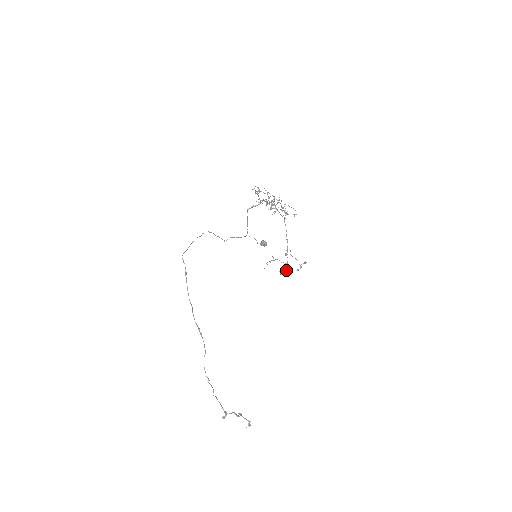
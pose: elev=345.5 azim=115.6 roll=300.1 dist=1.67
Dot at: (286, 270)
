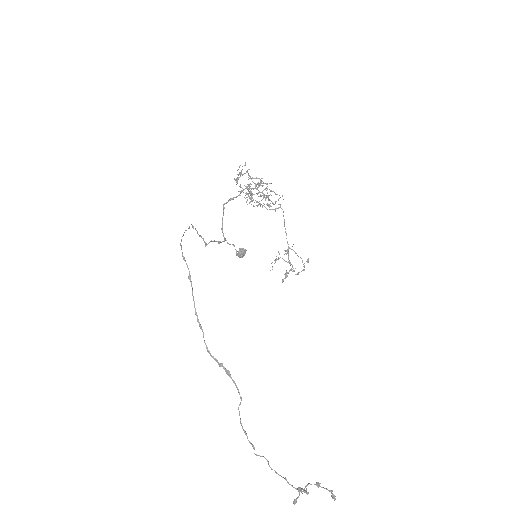
Dot at: occluded
